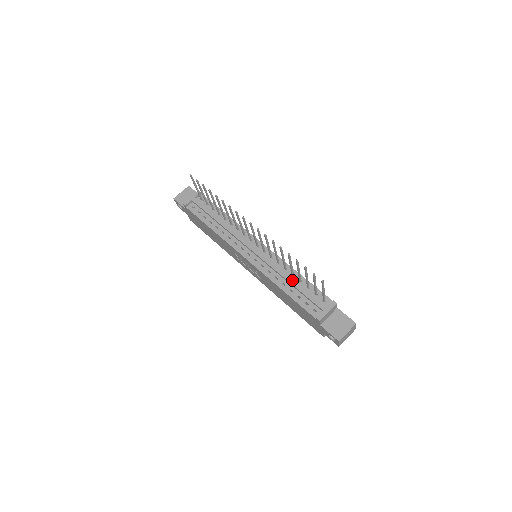
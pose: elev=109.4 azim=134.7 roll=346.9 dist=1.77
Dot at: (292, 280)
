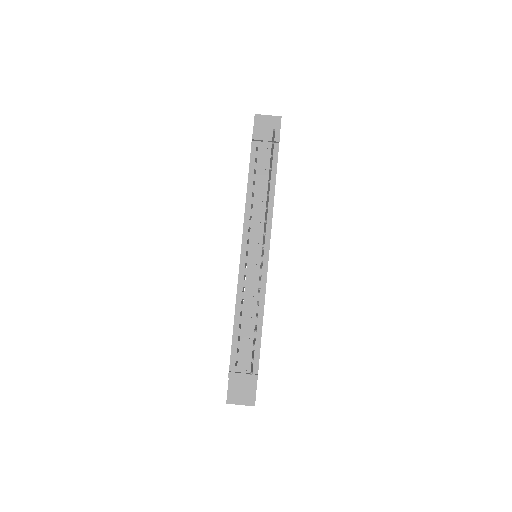
Dot at: (250, 320)
